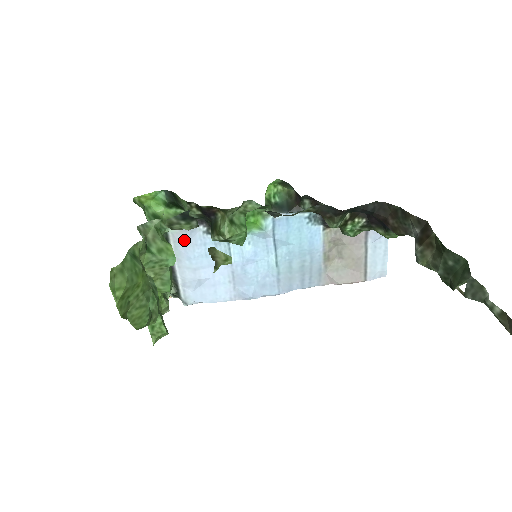
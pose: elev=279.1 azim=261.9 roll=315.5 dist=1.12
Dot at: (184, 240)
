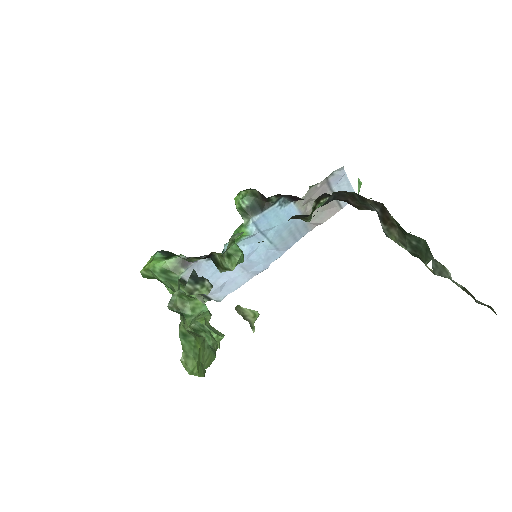
Dot at: occluded
